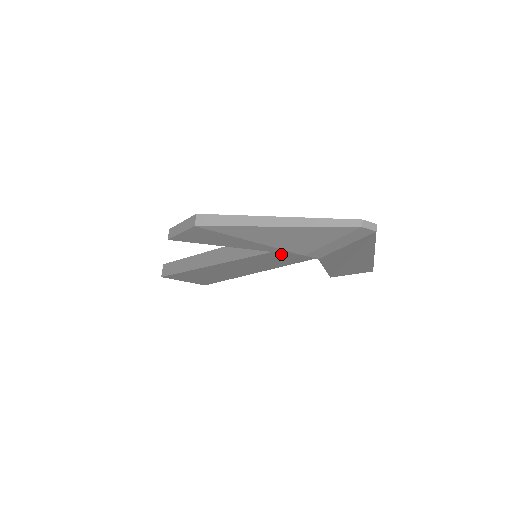
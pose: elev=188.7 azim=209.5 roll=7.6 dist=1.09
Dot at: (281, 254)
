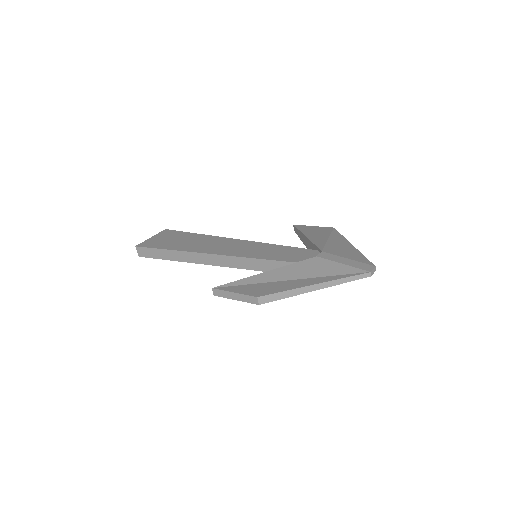
Dot at: occluded
